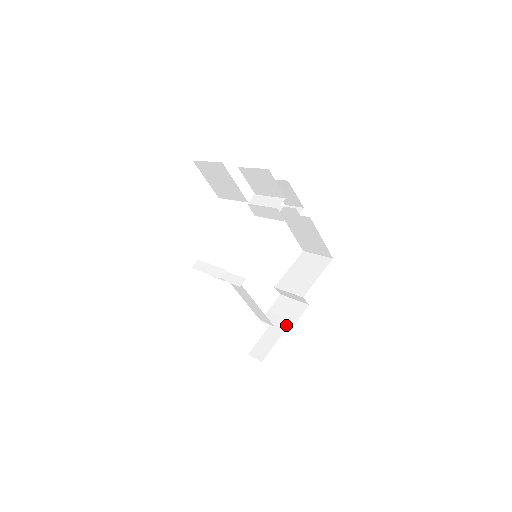
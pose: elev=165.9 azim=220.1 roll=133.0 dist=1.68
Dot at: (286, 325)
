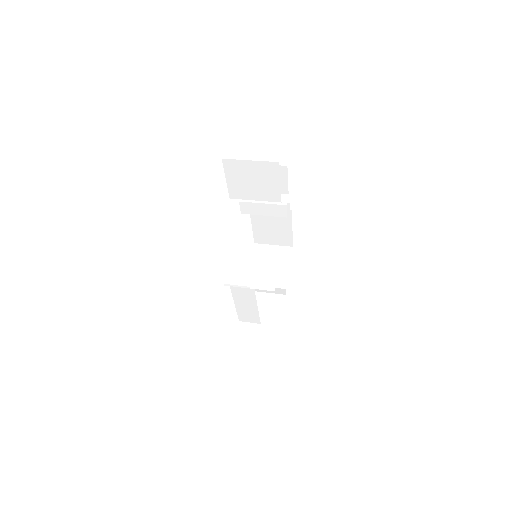
Dot at: (273, 319)
